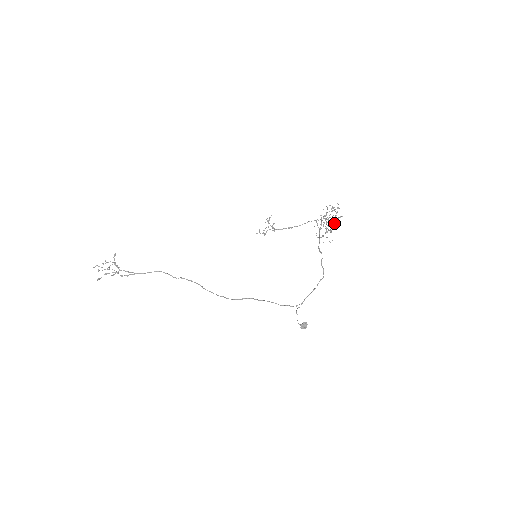
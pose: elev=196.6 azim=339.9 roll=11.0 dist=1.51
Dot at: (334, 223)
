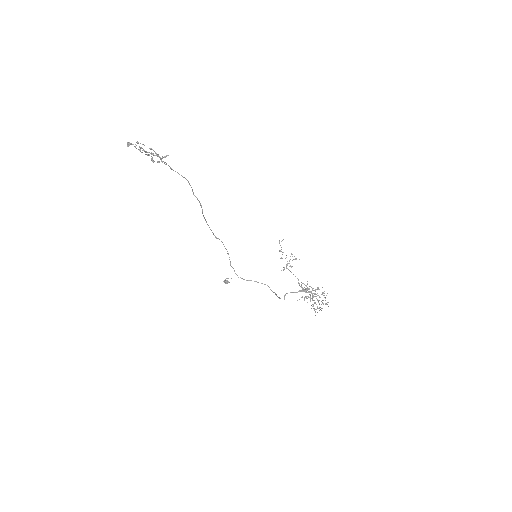
Dot at: occluded
